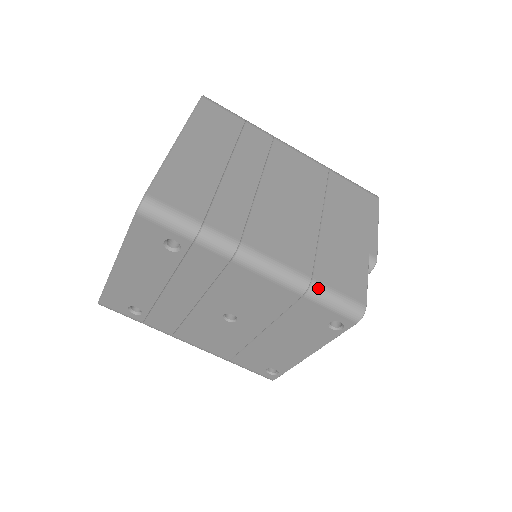
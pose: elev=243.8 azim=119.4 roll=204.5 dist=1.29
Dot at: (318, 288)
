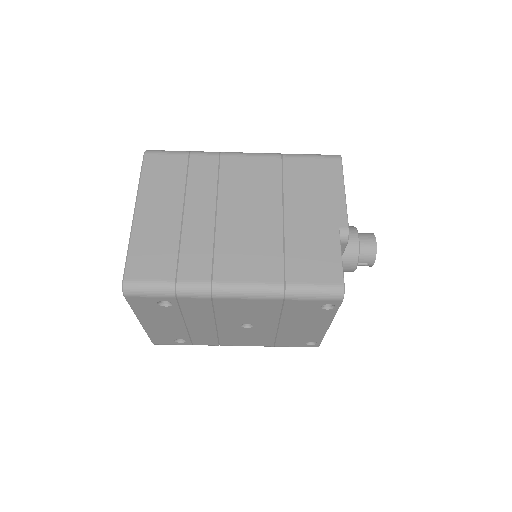
Dot at: (293, 289)
